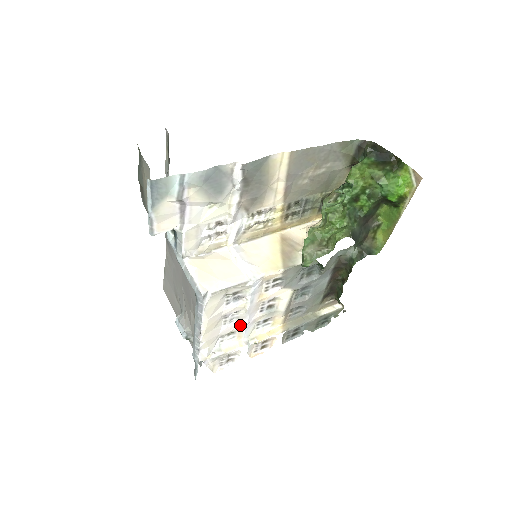
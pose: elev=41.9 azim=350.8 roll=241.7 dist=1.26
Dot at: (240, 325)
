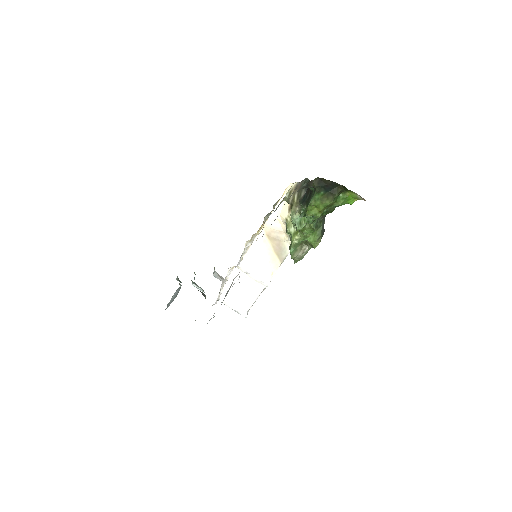
Dot at: occluded
